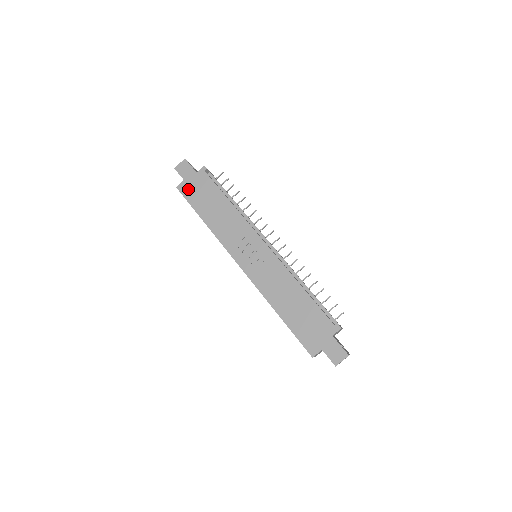
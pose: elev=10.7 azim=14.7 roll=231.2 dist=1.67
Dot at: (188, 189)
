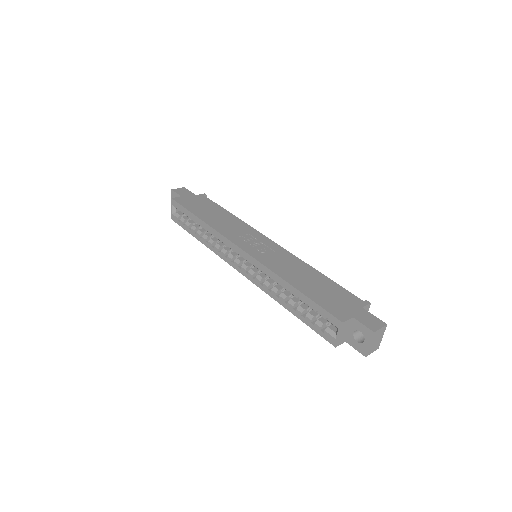
Dot at: (185, 201)
